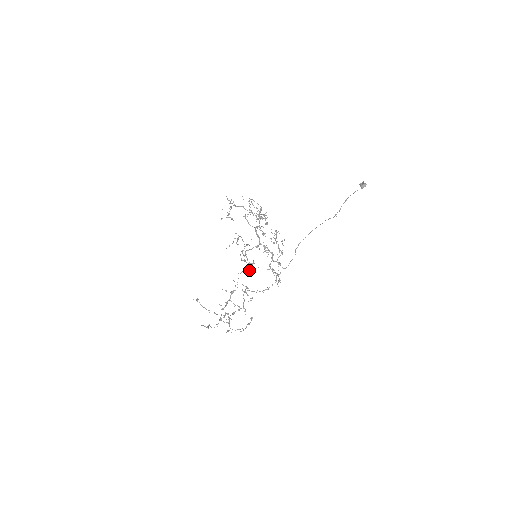
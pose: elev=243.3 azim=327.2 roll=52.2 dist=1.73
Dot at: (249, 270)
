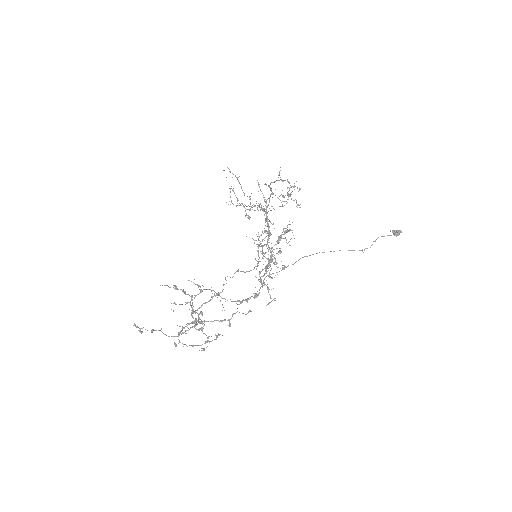
Dot at: occluded
